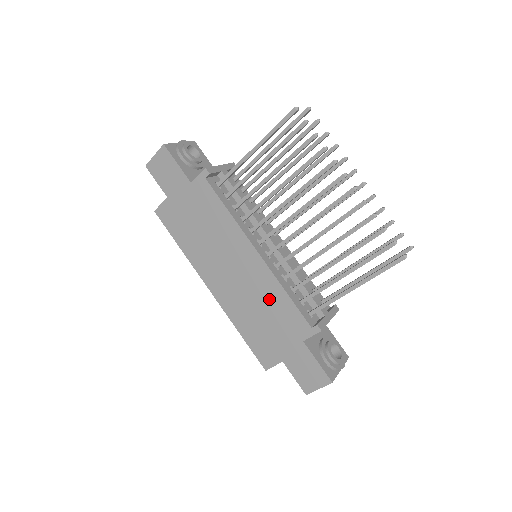
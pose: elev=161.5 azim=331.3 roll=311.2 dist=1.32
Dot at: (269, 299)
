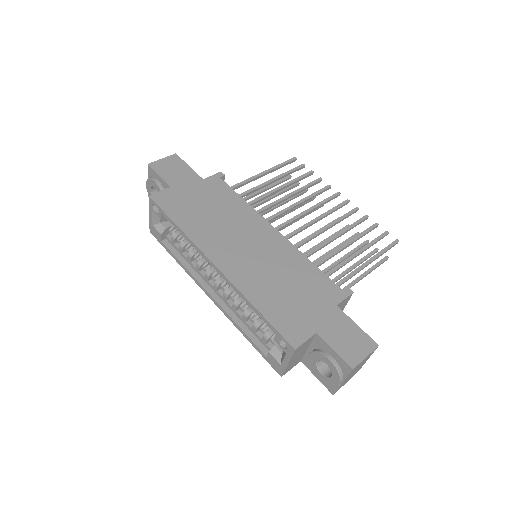
Dot at: (292, 268)
